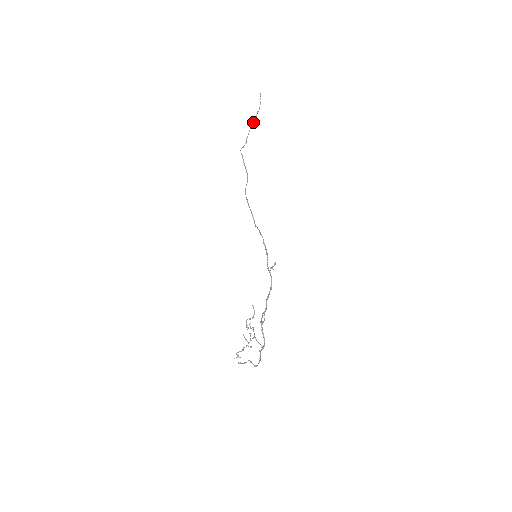
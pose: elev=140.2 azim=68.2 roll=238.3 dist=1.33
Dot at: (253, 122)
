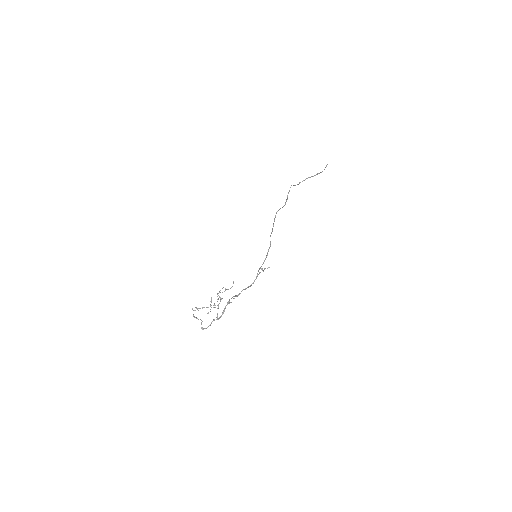
Dot at: occluded
